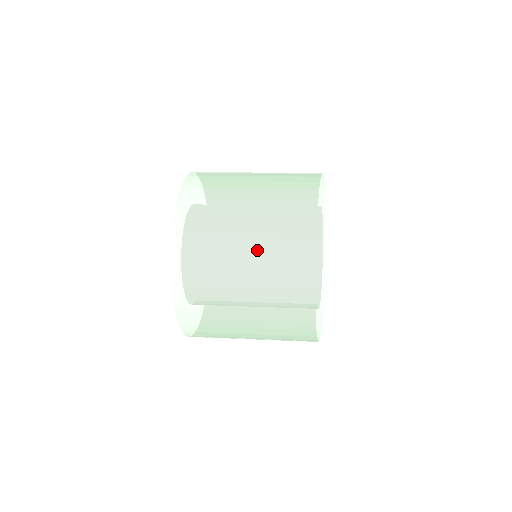
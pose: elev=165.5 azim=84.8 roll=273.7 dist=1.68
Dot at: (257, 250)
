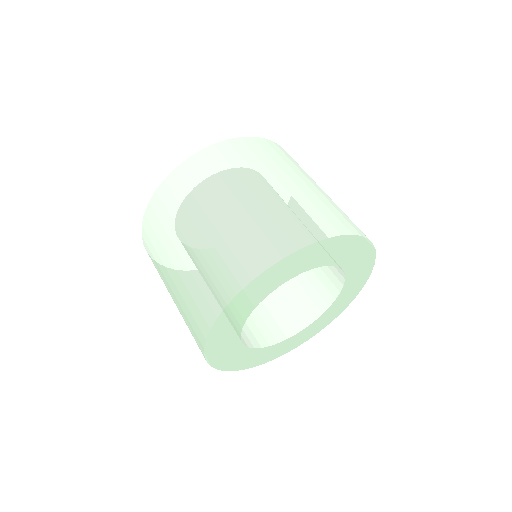
Dot at: (186, 259)
